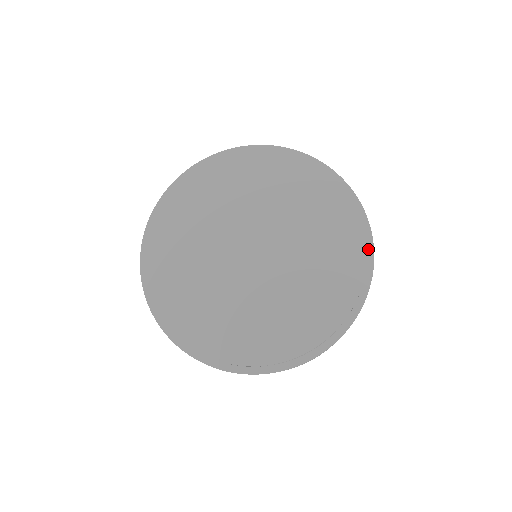
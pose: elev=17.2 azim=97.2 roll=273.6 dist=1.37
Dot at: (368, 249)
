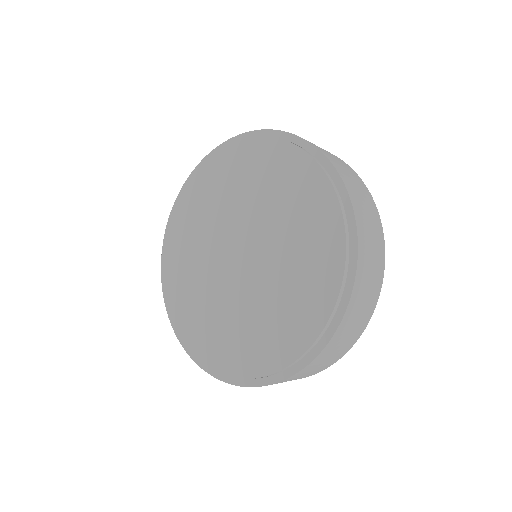
Dot at: (348, 220)
